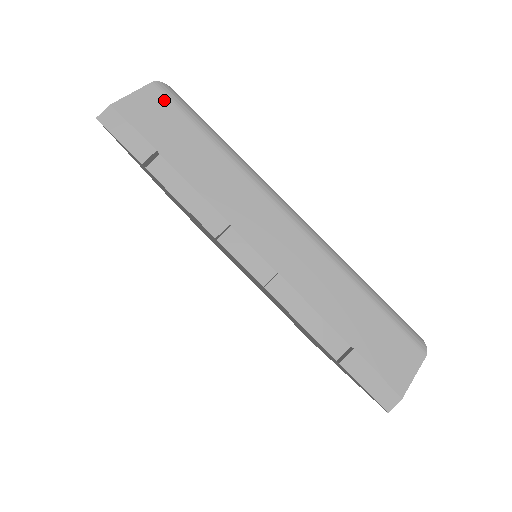
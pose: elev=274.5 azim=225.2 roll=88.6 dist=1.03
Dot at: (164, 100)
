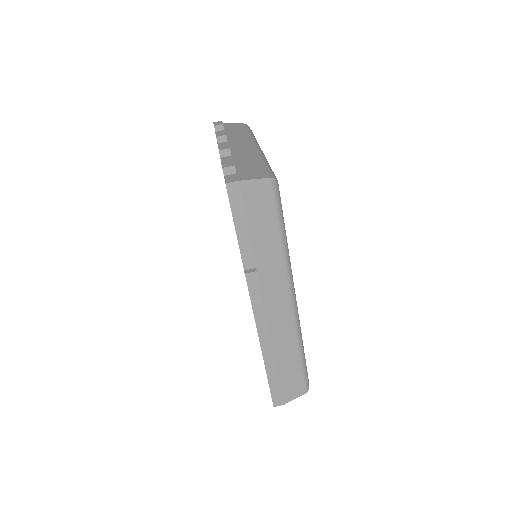
Dot at: (243, 126)
